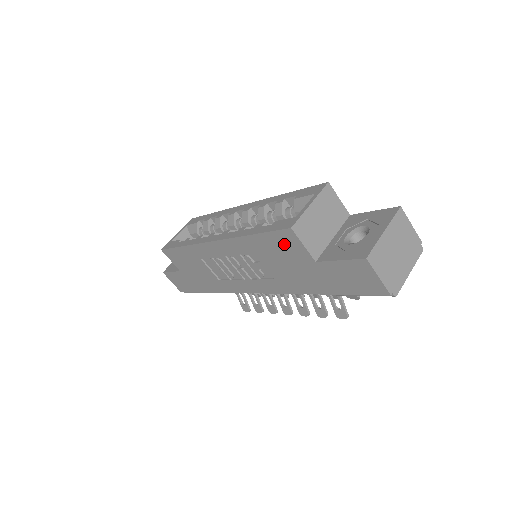
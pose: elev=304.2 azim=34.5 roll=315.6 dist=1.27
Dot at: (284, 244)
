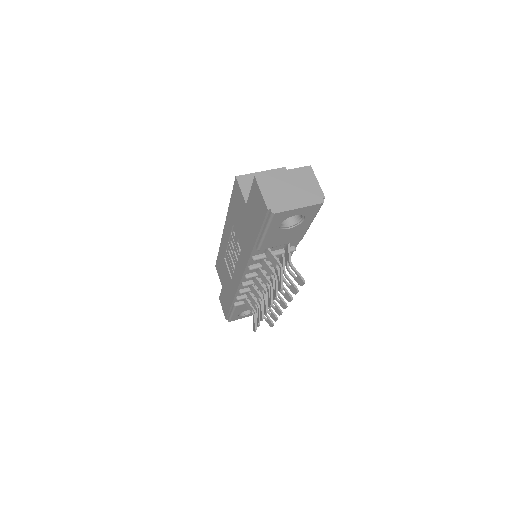
Dot at: (237, 198)
